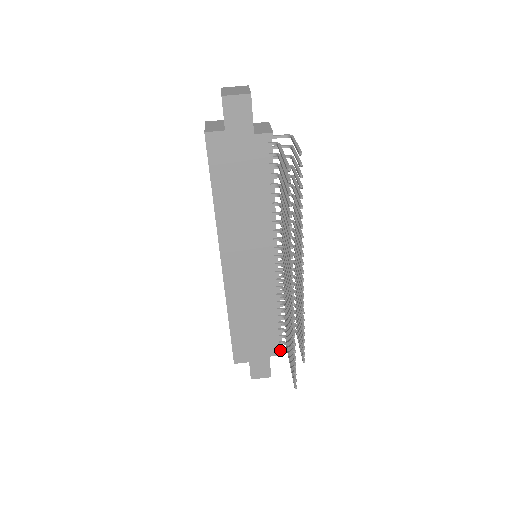
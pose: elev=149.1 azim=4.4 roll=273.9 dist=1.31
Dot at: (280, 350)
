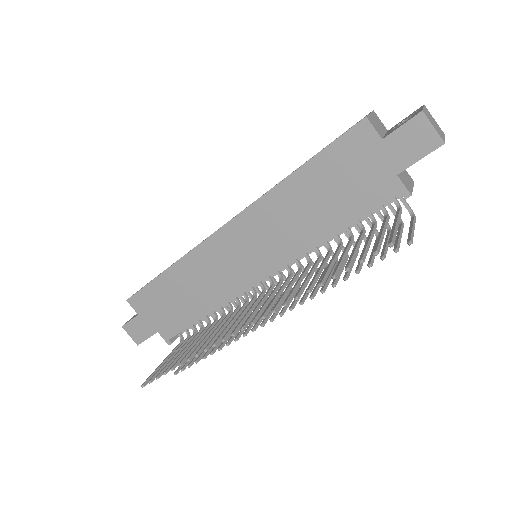
Dot at: (172, 338)
